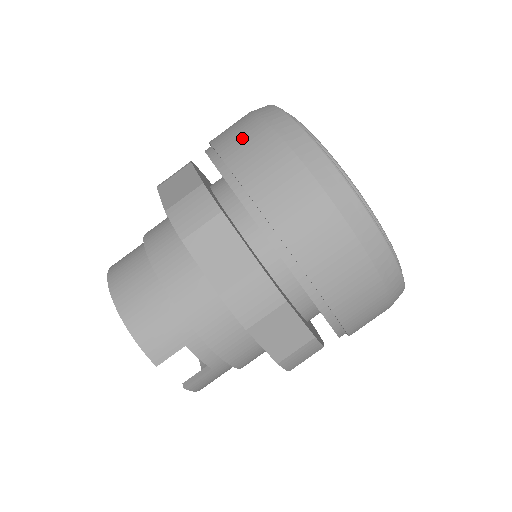
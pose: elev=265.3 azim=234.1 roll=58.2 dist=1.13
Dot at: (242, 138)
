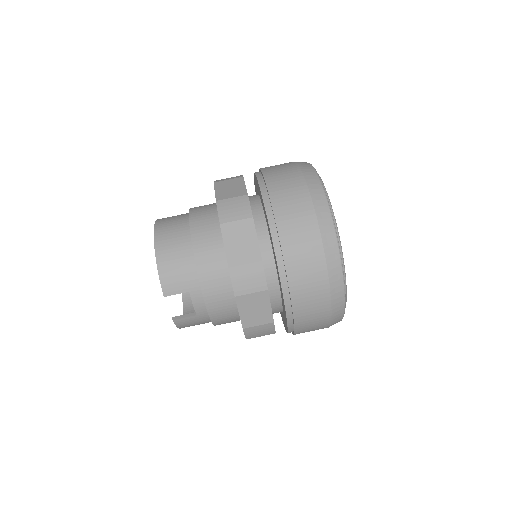
Dot at: (284, 178)
